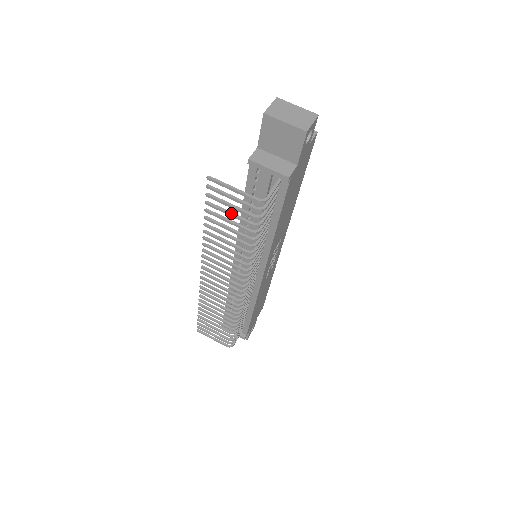
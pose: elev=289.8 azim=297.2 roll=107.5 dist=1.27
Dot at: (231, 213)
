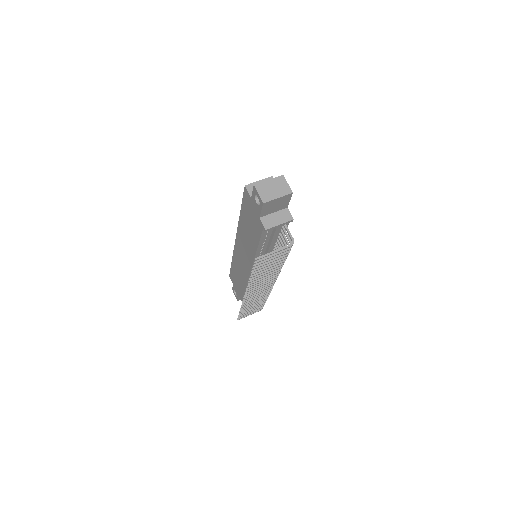
Dot at: (271, 261)
